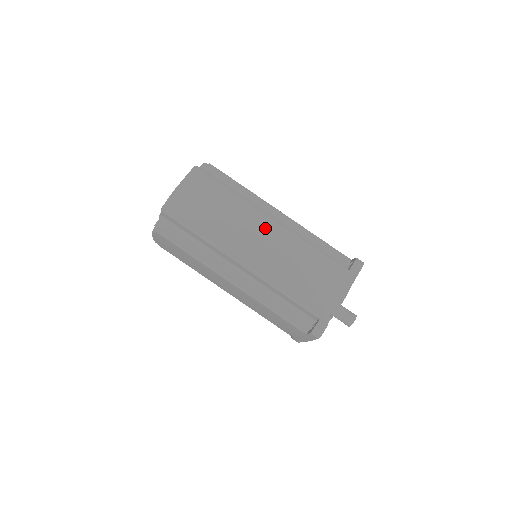
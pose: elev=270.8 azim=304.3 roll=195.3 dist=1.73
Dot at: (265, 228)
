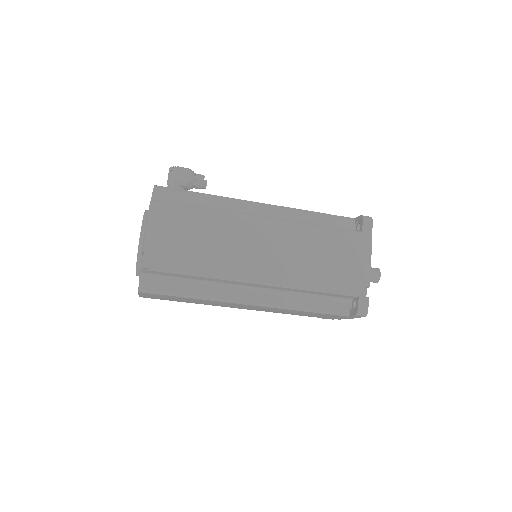
Dot at: (246, 306)
